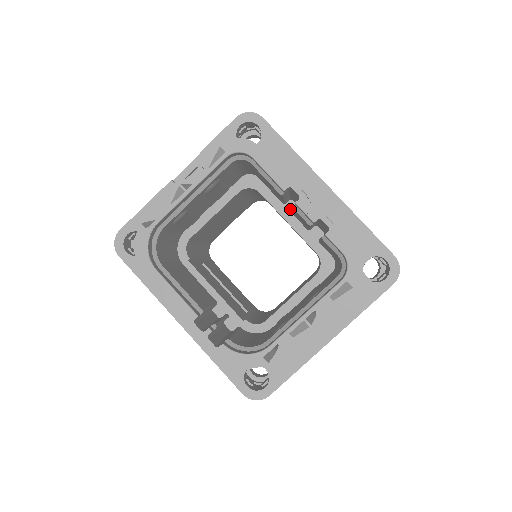
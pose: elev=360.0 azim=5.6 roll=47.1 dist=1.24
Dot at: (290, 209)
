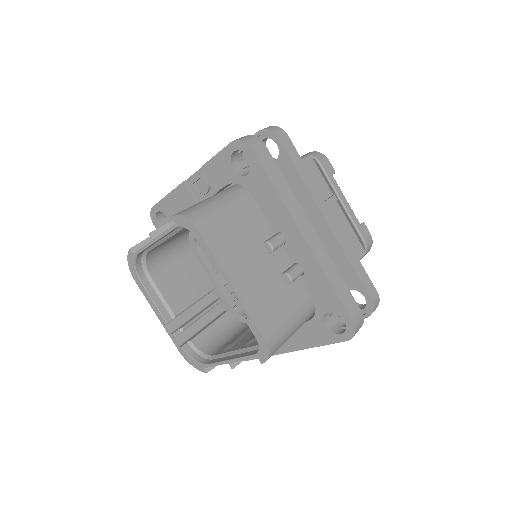
Dot at: occluded
